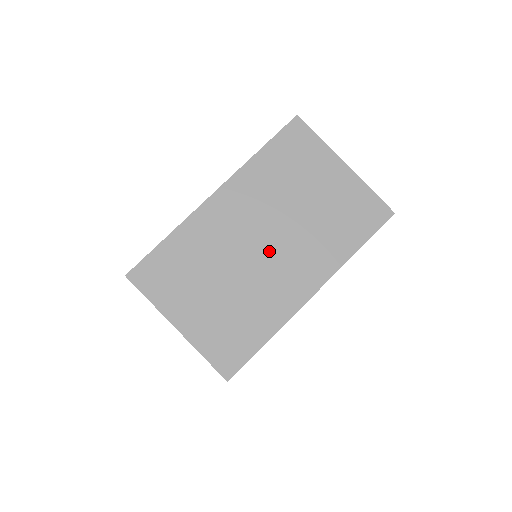
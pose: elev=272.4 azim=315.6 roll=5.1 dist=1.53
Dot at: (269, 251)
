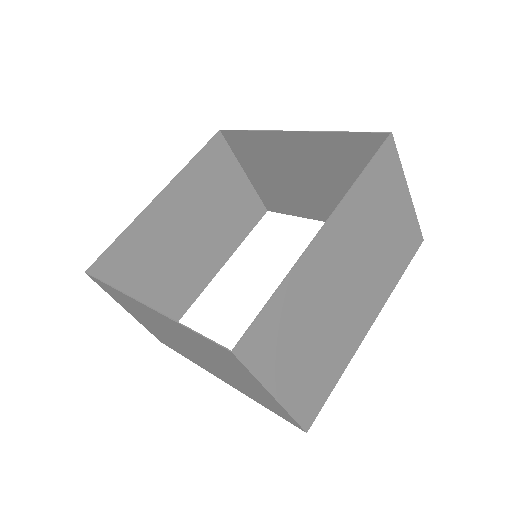
Dot at: (190, 350)
